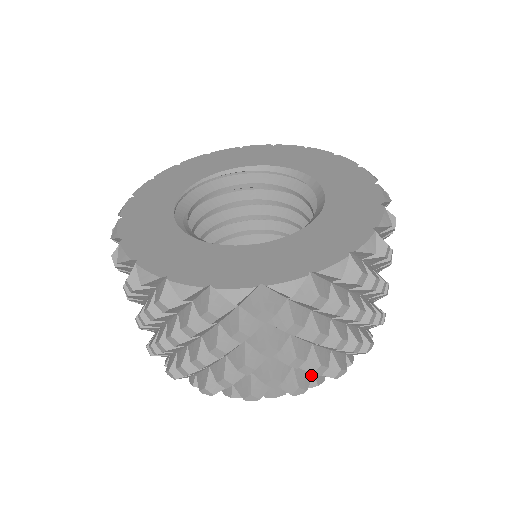
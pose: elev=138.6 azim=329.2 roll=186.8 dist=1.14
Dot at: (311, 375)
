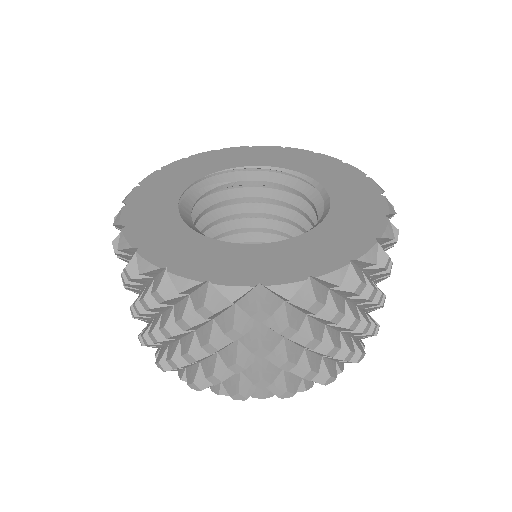
Dot at: occluded
